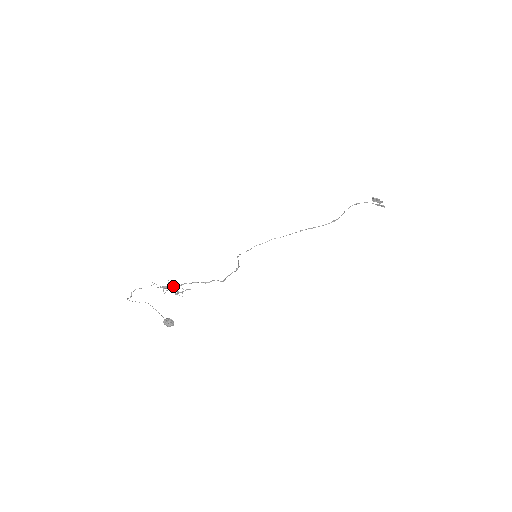
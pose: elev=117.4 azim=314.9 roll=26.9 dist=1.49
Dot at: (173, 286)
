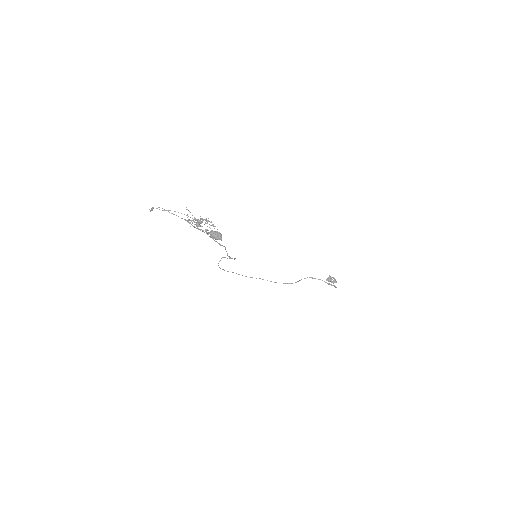
Dot at: (207, 221)
